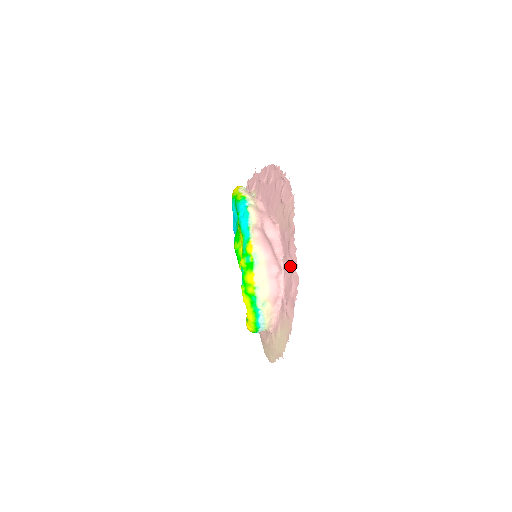
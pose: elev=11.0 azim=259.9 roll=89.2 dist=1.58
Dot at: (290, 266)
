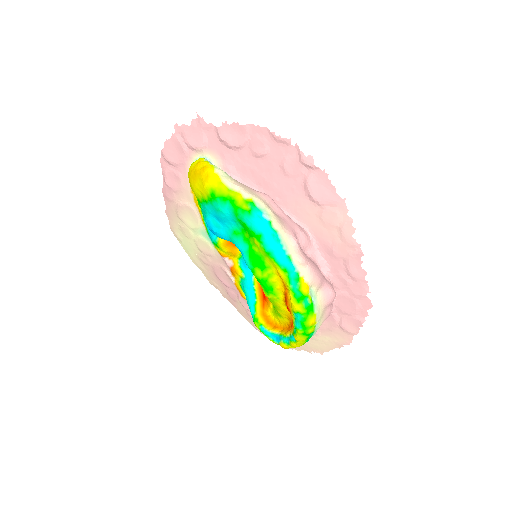
Dot at: (351, 288)
